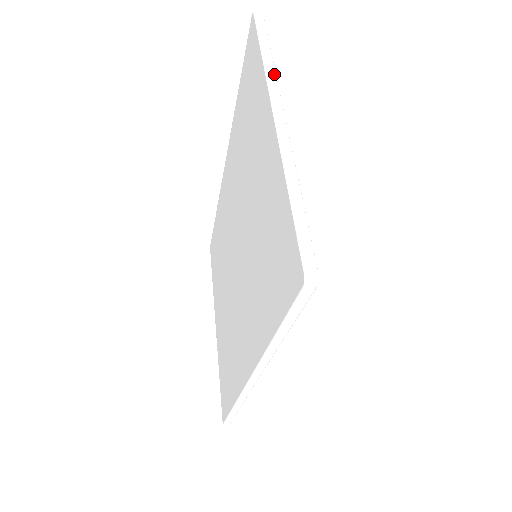
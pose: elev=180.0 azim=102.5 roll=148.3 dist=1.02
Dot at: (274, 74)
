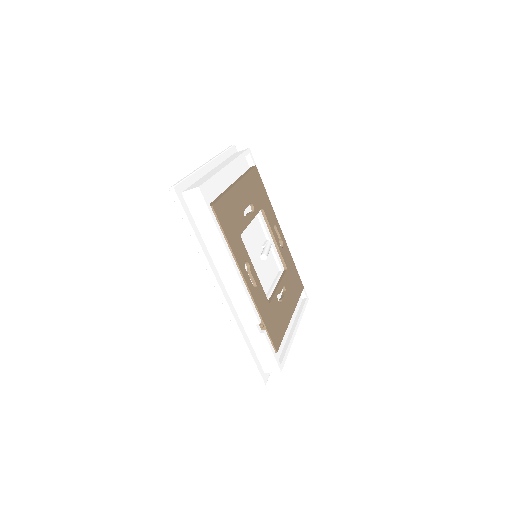
Dot at: (217, 156)
